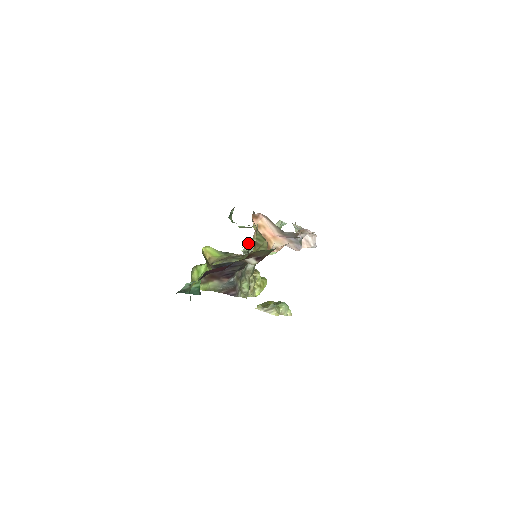
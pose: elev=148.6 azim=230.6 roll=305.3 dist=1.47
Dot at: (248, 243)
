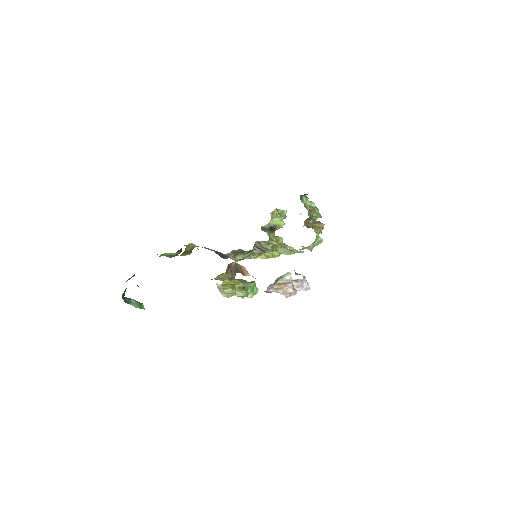
Dot at: occluded
